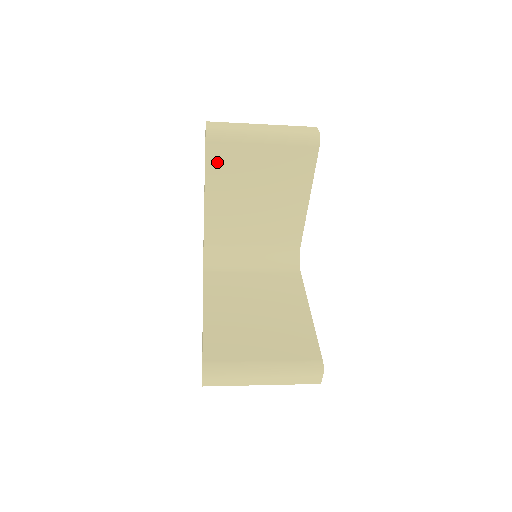
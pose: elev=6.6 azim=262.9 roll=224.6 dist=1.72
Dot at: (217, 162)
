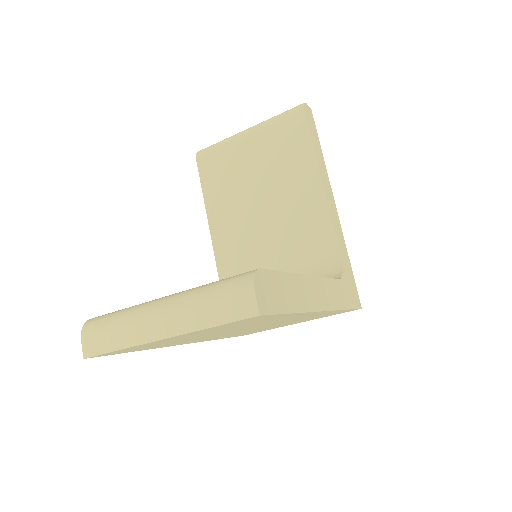
Dot at: (211, 176)
